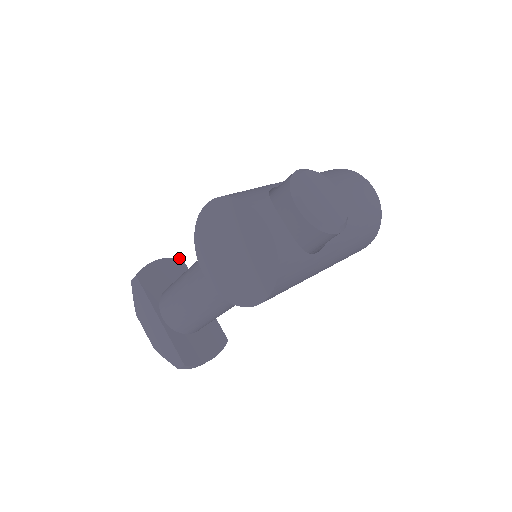
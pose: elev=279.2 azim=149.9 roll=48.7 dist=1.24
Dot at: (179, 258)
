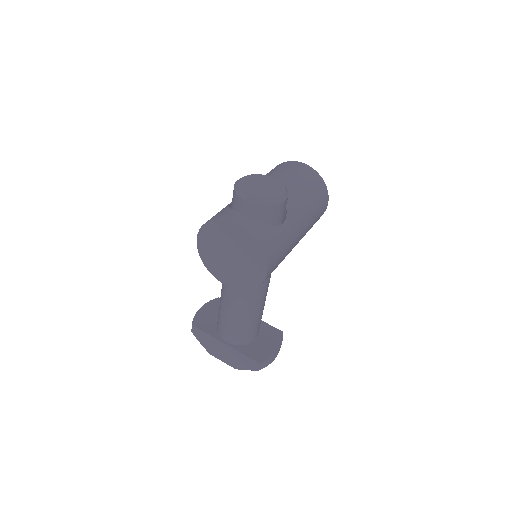
Dot at: (215, 298)
